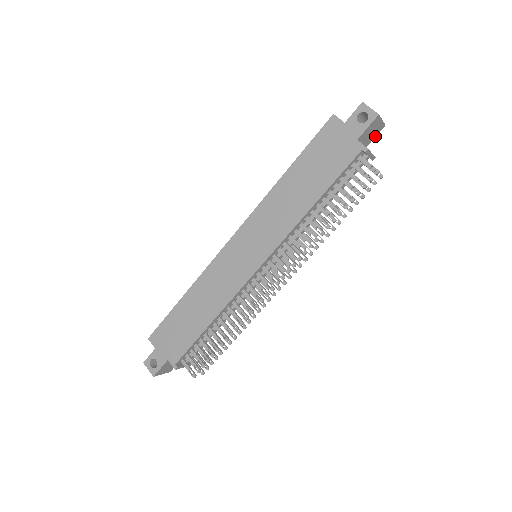
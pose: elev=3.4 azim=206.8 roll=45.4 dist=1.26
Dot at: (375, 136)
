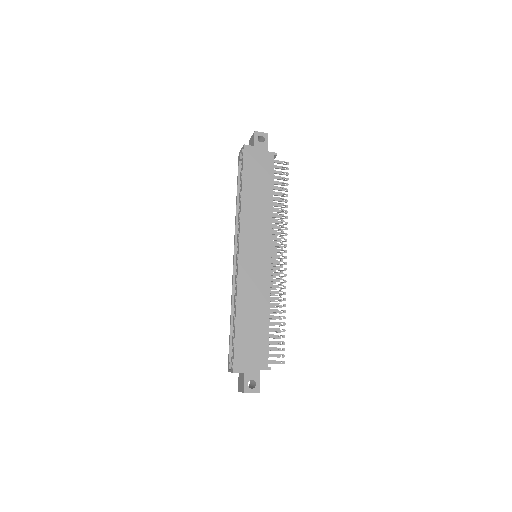
Dot at: occluded
